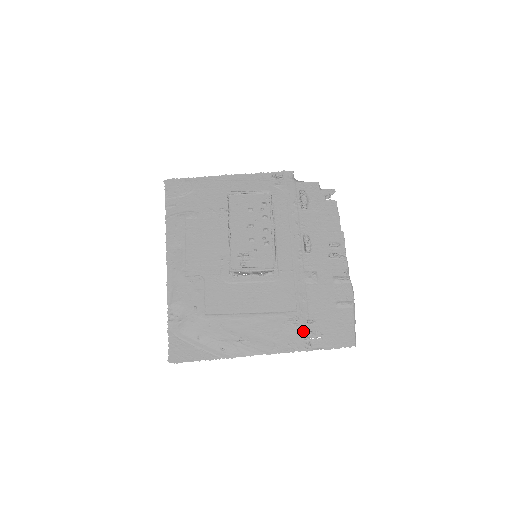
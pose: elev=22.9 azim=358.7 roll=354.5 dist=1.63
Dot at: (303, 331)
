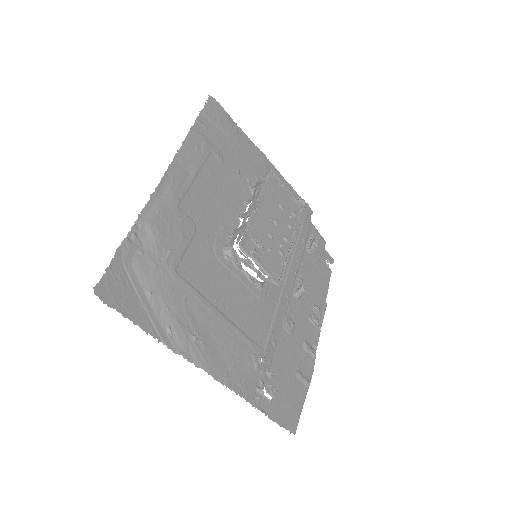
Dot at: (260, 378)
